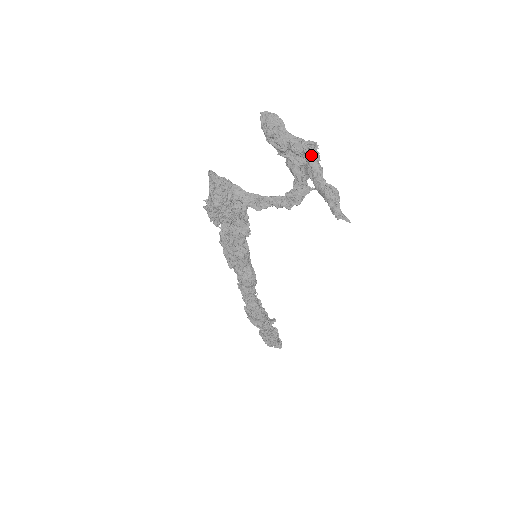
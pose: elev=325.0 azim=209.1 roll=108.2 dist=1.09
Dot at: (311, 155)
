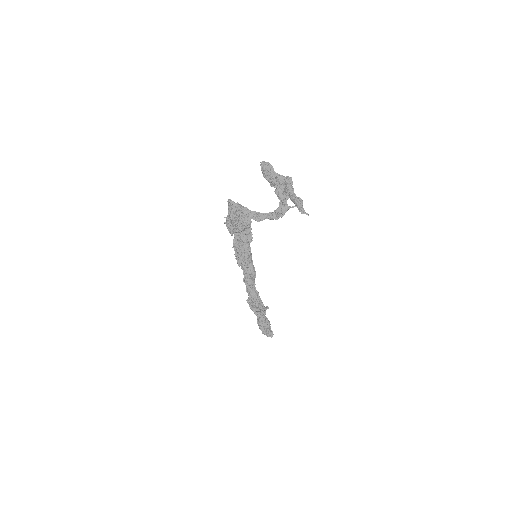
Dot at: (288, 182)
